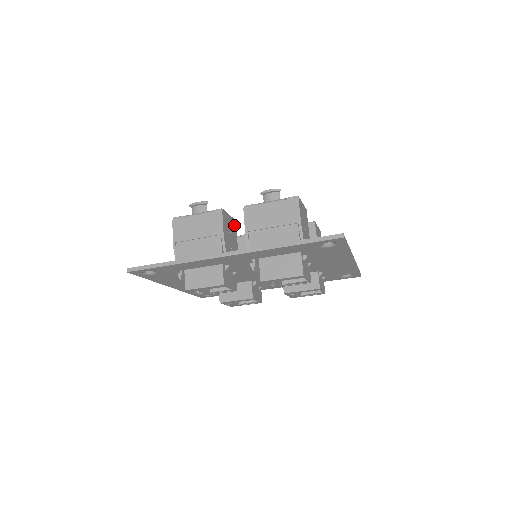
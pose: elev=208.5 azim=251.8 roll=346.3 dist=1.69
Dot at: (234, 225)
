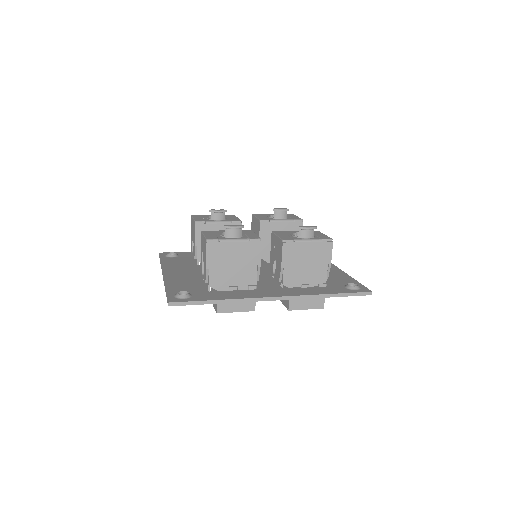
Dot at: occluded
